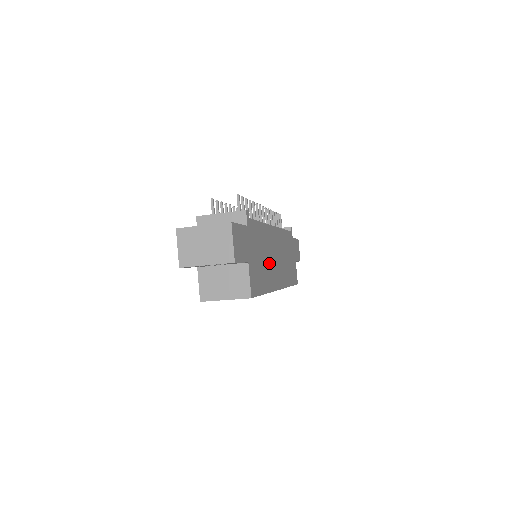
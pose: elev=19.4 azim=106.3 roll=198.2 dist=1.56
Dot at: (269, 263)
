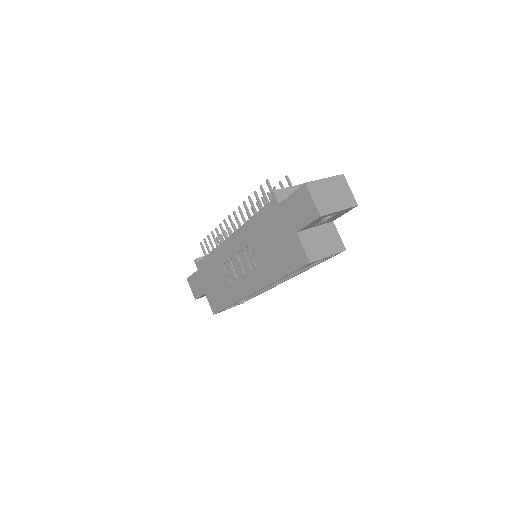
Dot at: occluded
